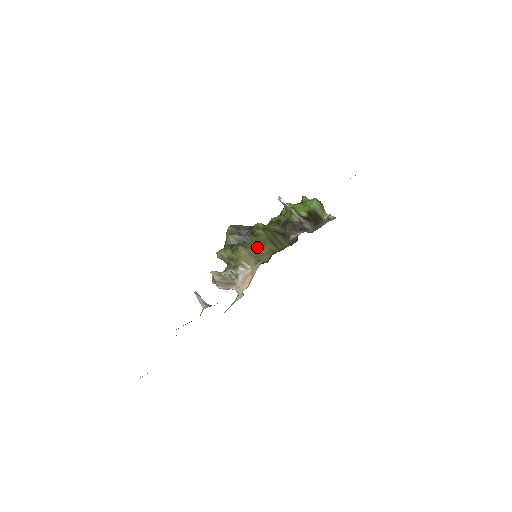
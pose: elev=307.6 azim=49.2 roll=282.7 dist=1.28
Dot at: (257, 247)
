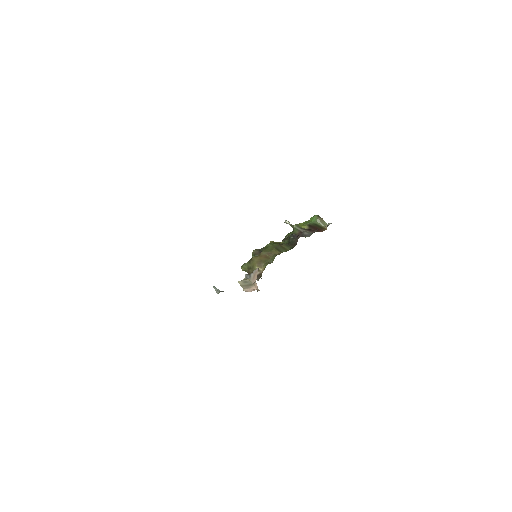
Dot at: (265, 255)
